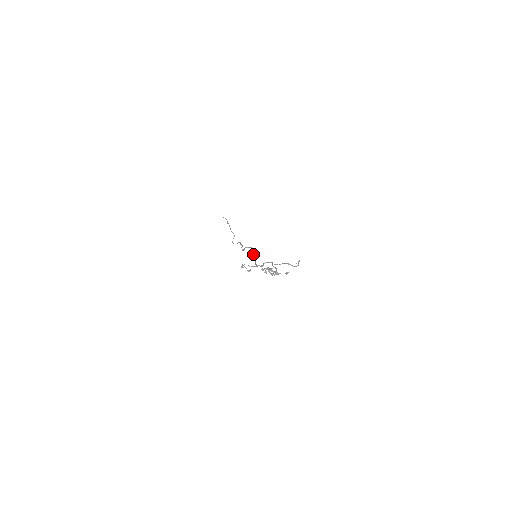
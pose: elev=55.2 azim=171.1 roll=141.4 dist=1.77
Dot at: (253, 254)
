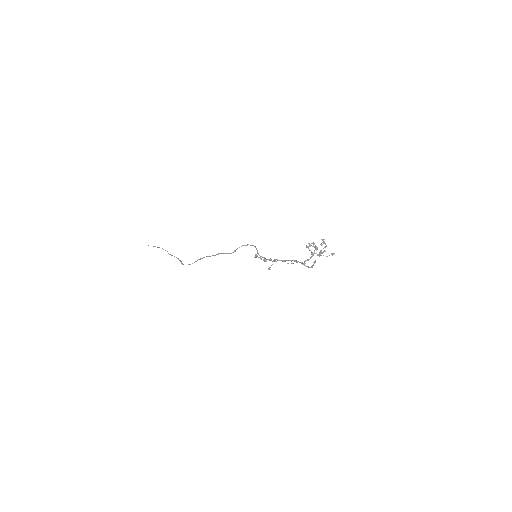
Dot at: (257, 251)
